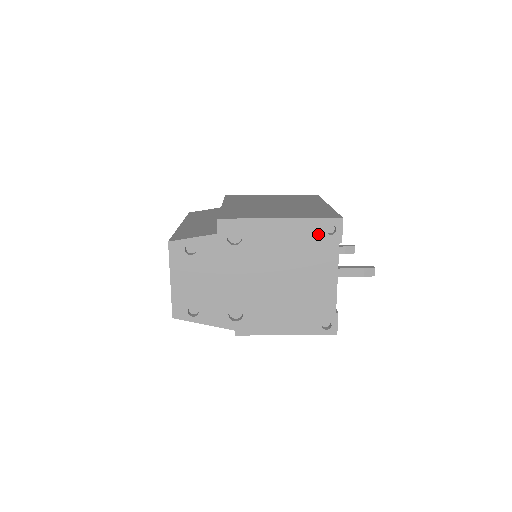
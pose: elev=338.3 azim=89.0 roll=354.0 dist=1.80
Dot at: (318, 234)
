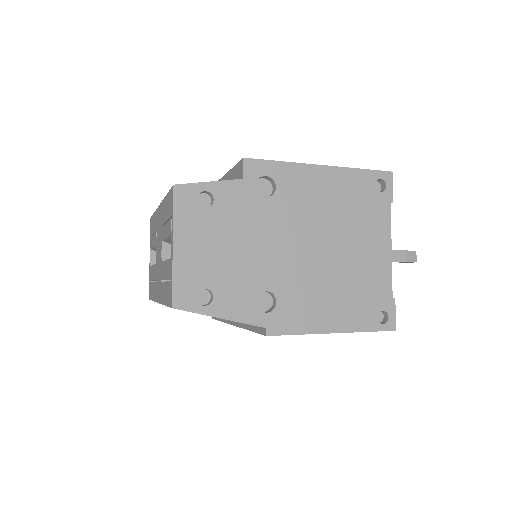
Dot at: (366, 190)
